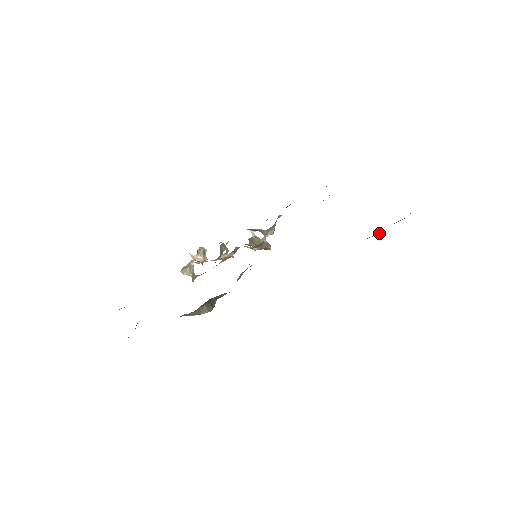
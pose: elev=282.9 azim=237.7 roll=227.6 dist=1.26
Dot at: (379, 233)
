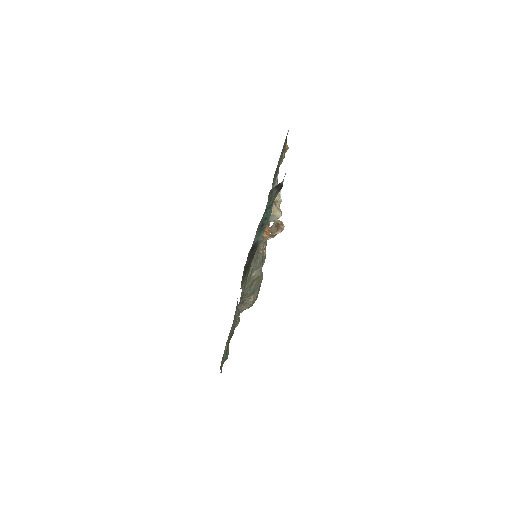
Dot at: (253, 246)
